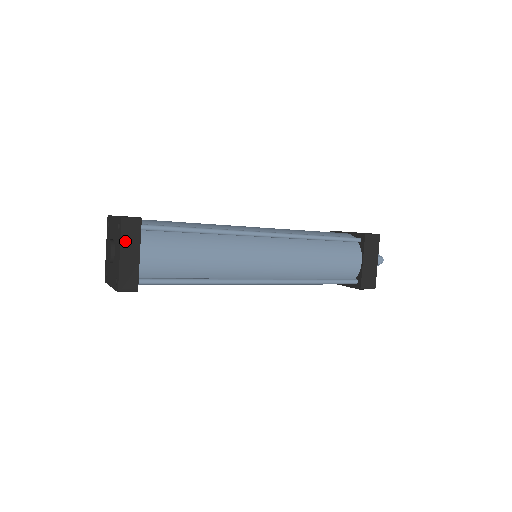
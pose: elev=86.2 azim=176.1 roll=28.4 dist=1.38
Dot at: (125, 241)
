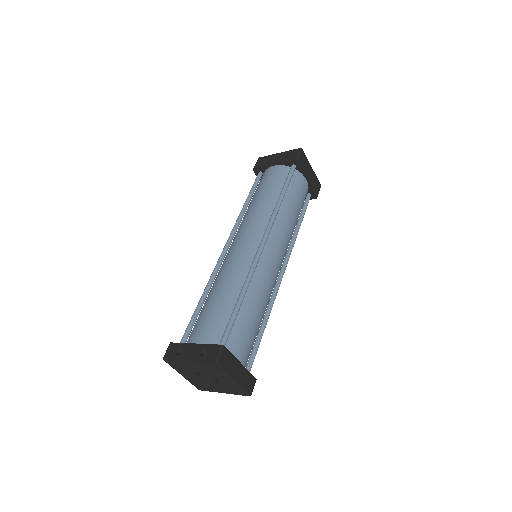
Dot at: (230, 370)
